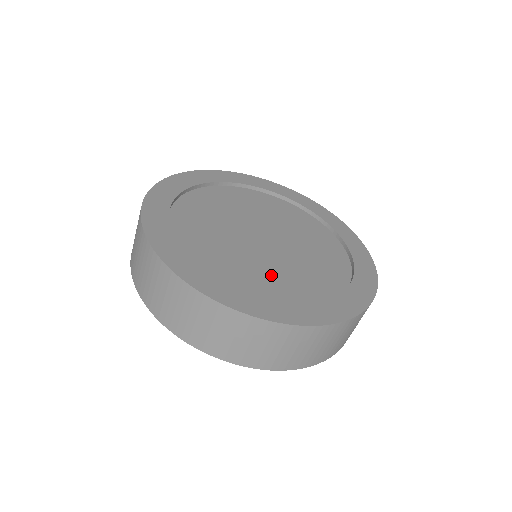
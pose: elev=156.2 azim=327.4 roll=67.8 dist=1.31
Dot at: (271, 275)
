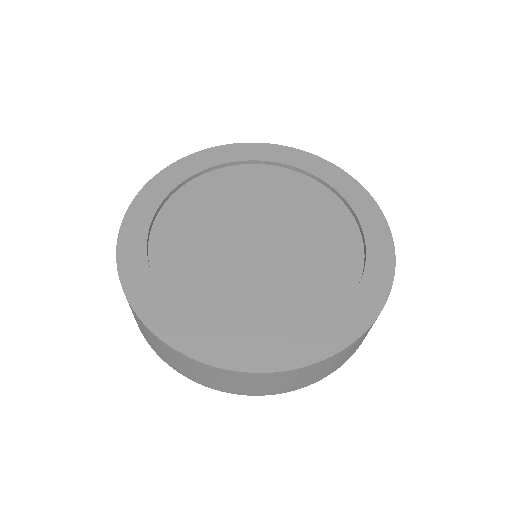
Dot at: (207, 278)
